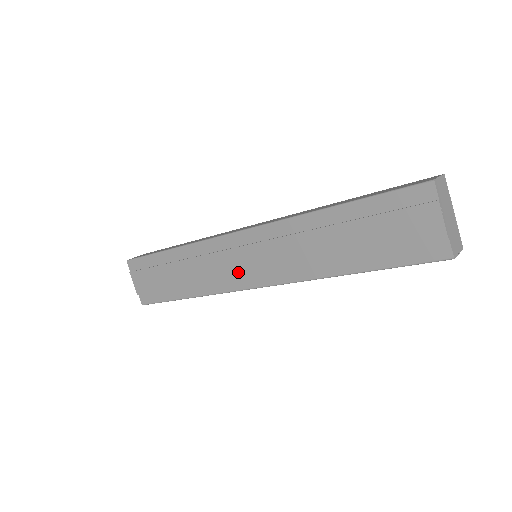
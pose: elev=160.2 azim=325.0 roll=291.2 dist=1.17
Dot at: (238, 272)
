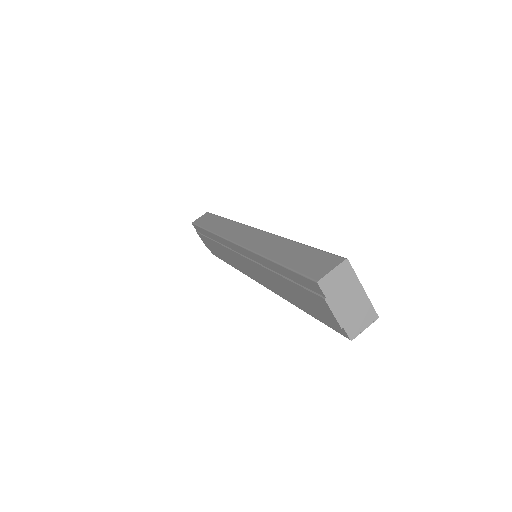
Dot at: (244, 268)
